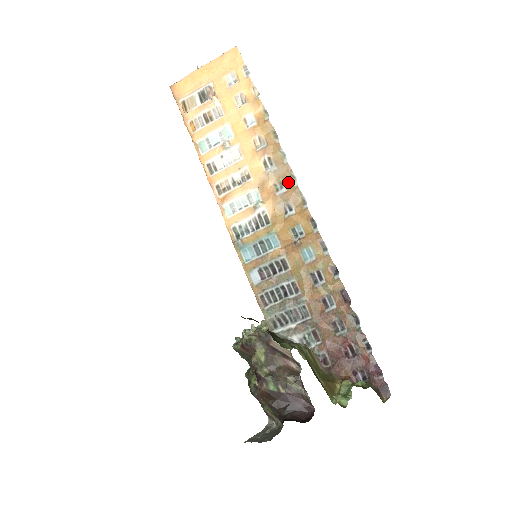
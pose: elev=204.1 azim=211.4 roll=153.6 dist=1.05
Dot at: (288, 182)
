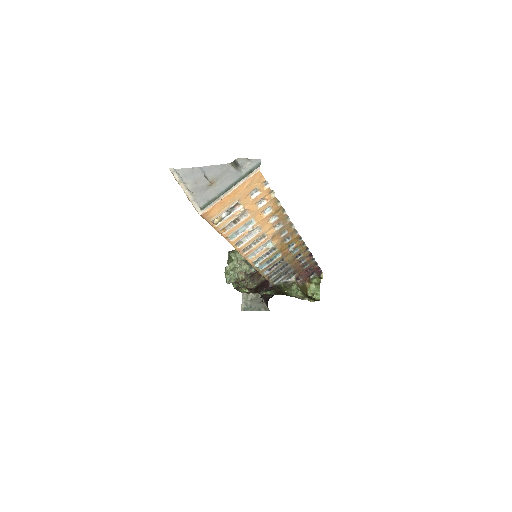
Dot at: (289, 228)
